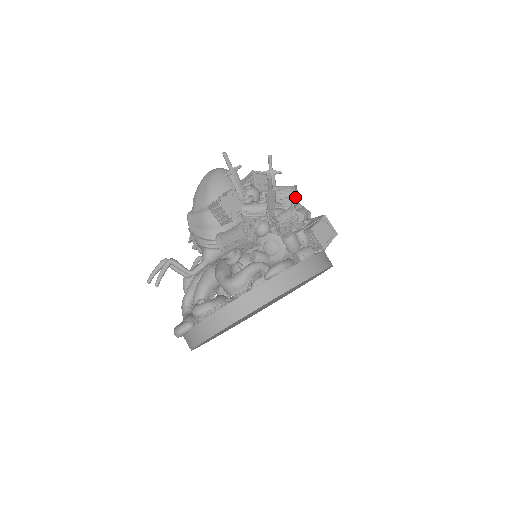
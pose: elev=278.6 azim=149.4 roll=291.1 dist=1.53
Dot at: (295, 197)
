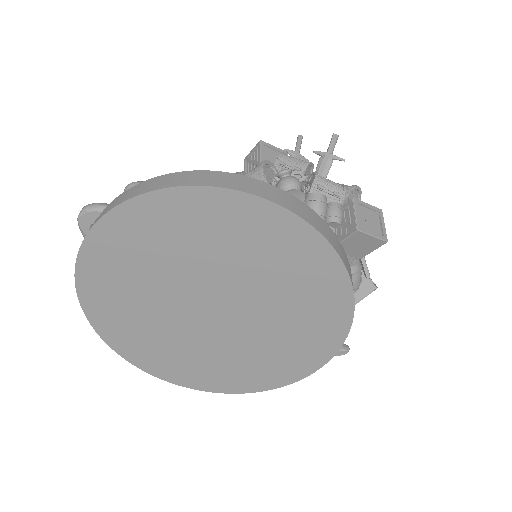
Dot at: (352, 196)
